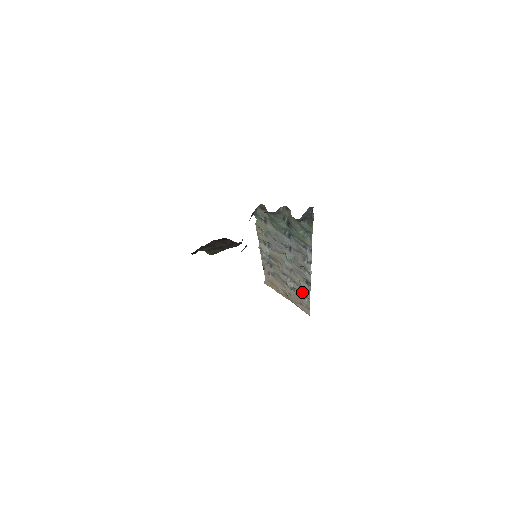
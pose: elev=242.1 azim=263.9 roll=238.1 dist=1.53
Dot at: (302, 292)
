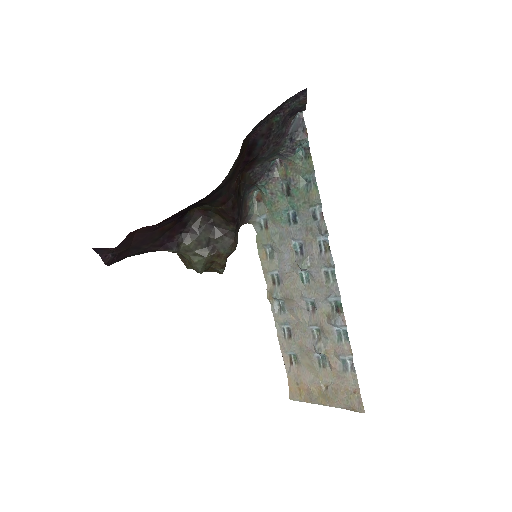
Dot at: (338, 348)
